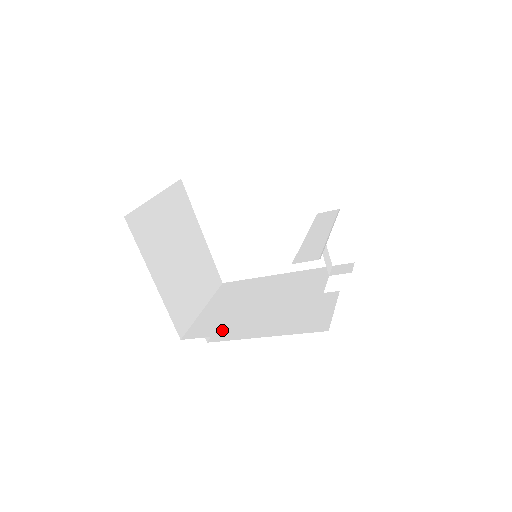
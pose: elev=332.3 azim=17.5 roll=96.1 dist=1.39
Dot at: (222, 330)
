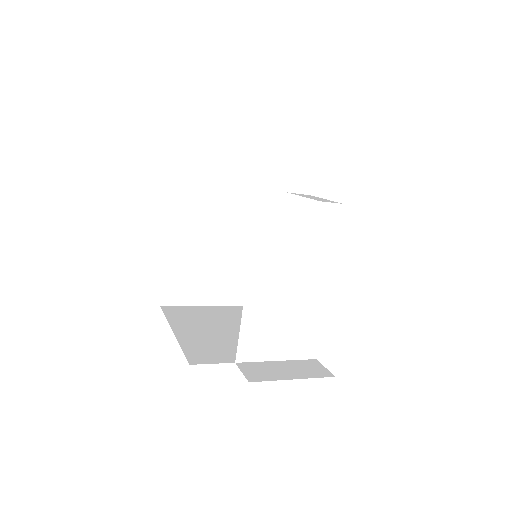
Dot at: occluded
